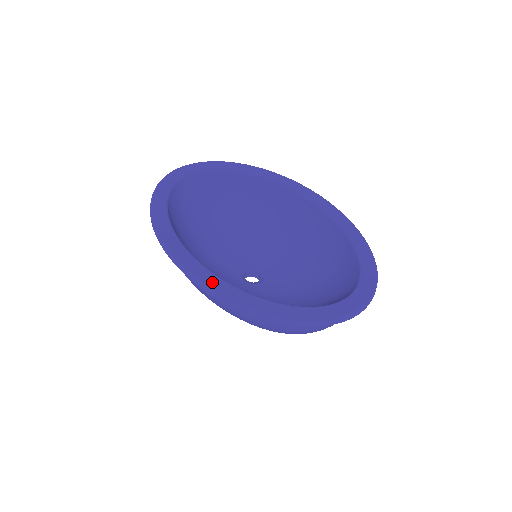
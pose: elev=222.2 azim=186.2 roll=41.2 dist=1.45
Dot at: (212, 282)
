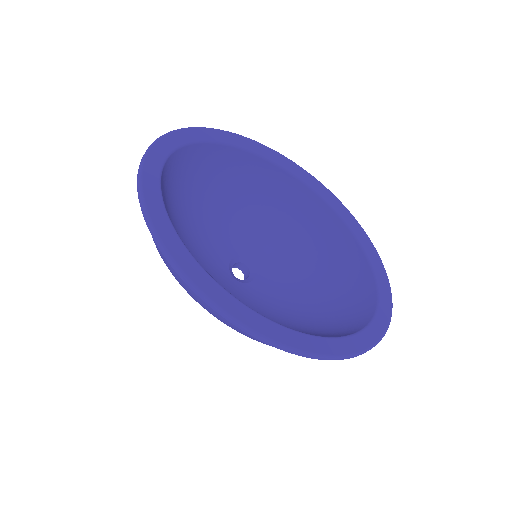
Dot at: (247, 318)
